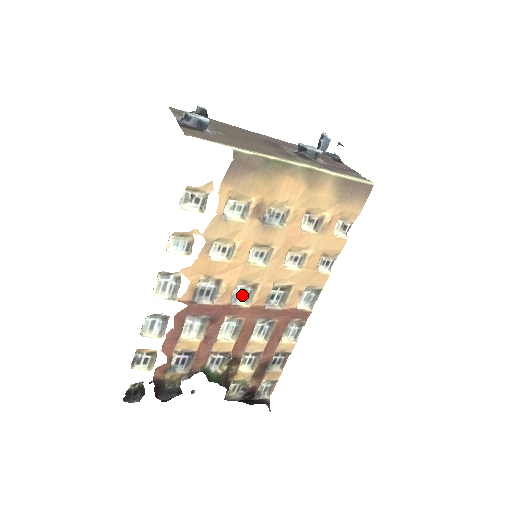
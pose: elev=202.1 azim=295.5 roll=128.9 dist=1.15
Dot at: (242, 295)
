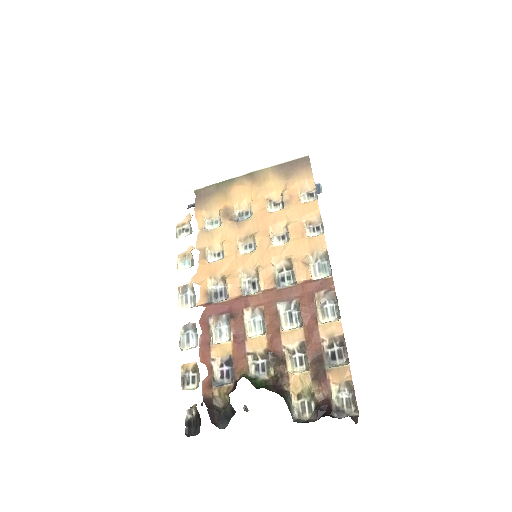
Dot at: (252, 287)
